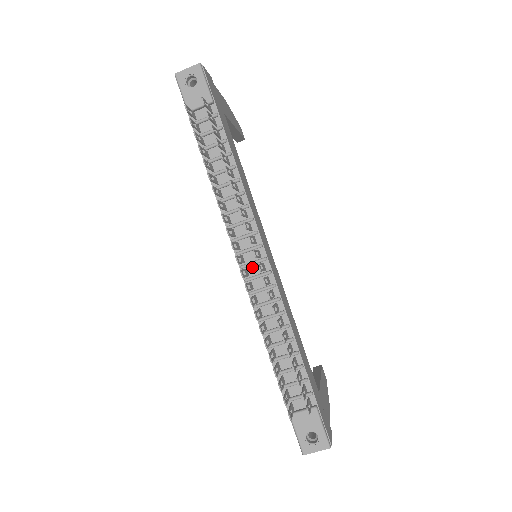
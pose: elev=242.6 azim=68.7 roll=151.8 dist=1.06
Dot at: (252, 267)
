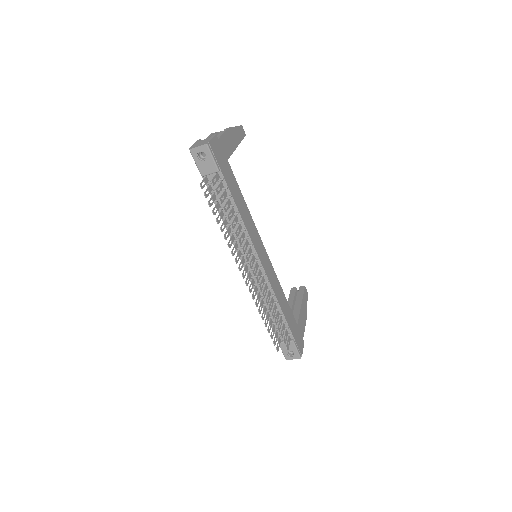
Dot at: occluded
